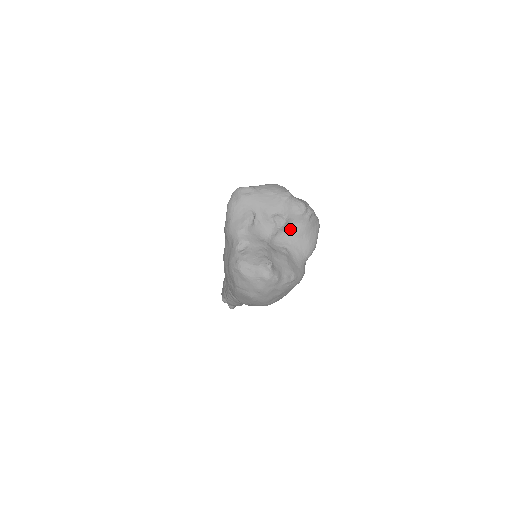
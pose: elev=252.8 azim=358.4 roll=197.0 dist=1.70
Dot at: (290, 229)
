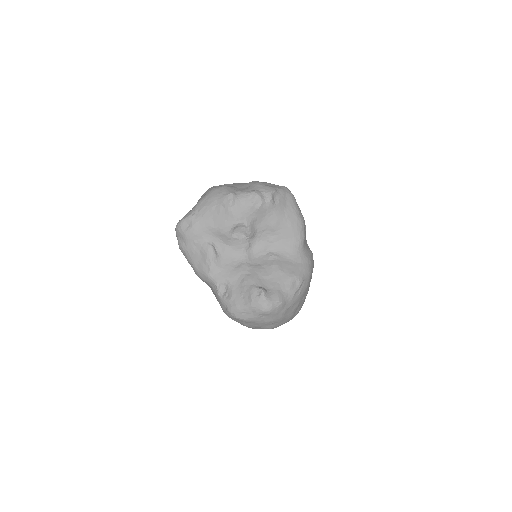
Dot at: (261, 229)
